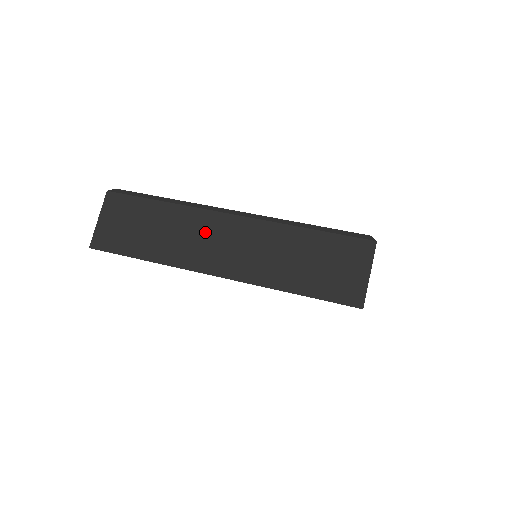
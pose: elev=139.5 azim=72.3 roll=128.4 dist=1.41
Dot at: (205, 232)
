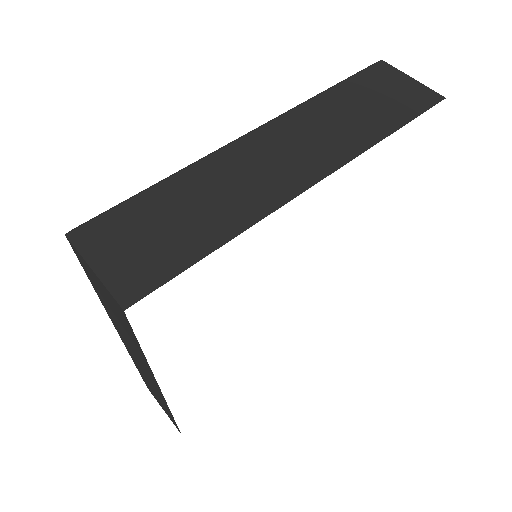
Dot at: (248, 164)
